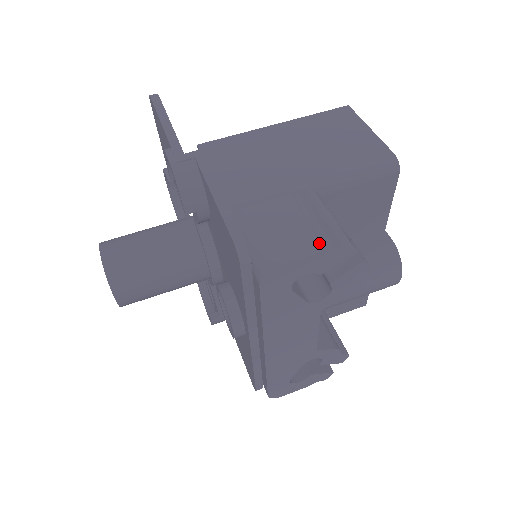
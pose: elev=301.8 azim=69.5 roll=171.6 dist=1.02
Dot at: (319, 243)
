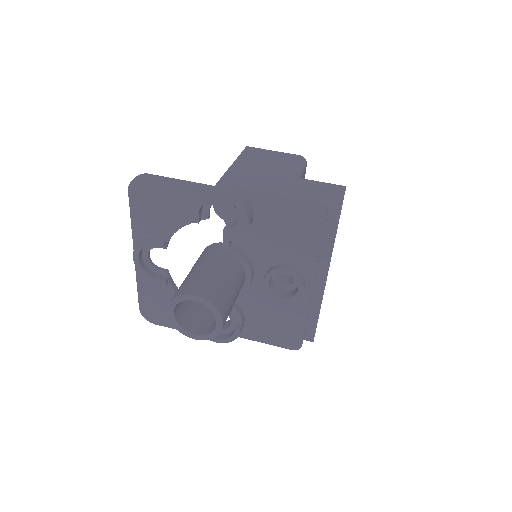
Dot at: (339, 191)
